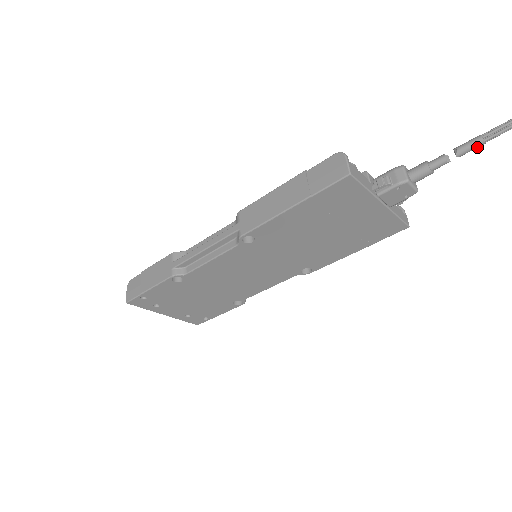
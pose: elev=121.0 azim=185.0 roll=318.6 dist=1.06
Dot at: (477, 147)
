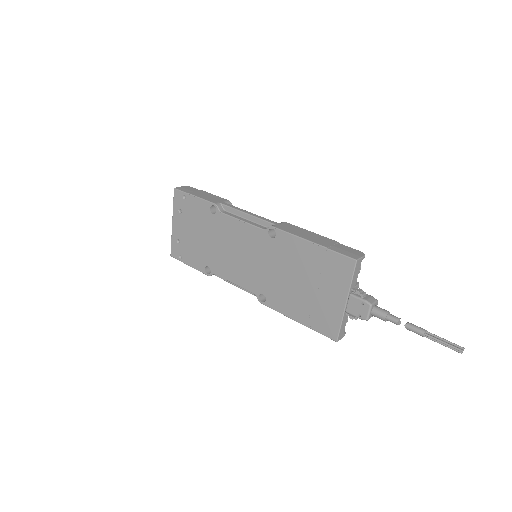
Dot at: (418, 333)
